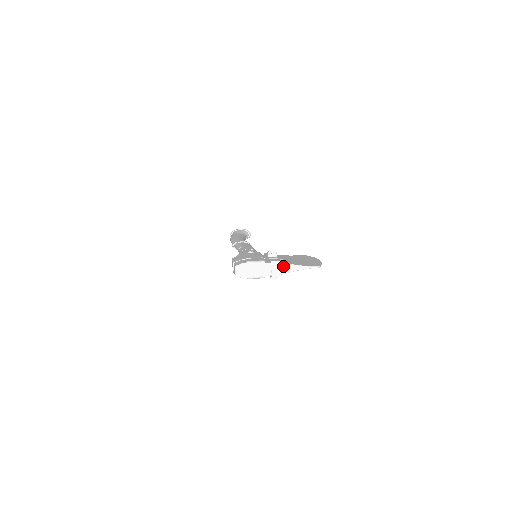
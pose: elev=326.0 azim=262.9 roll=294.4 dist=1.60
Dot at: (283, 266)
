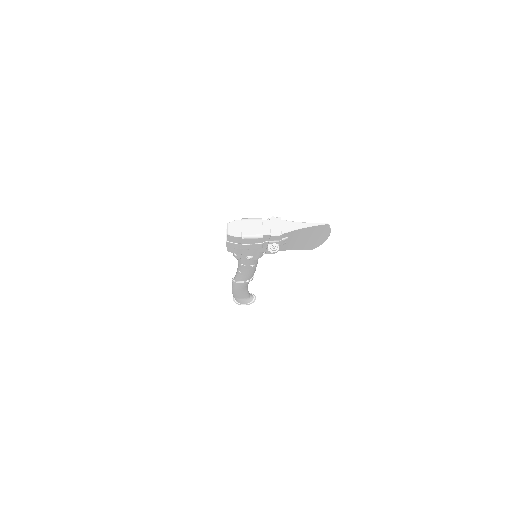
Dot at: (284, 224)
